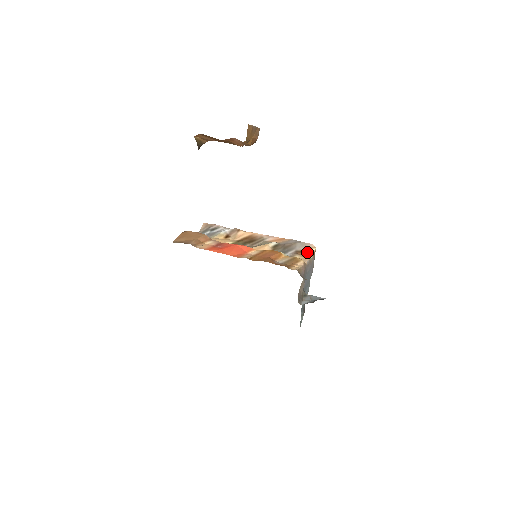
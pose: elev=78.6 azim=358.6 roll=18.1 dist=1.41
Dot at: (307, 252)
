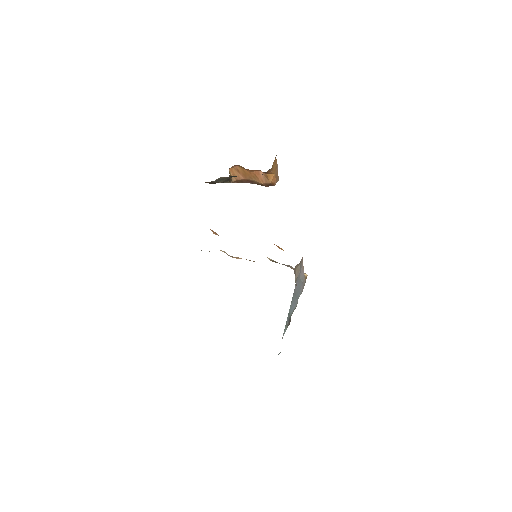
Dot at: occluded
